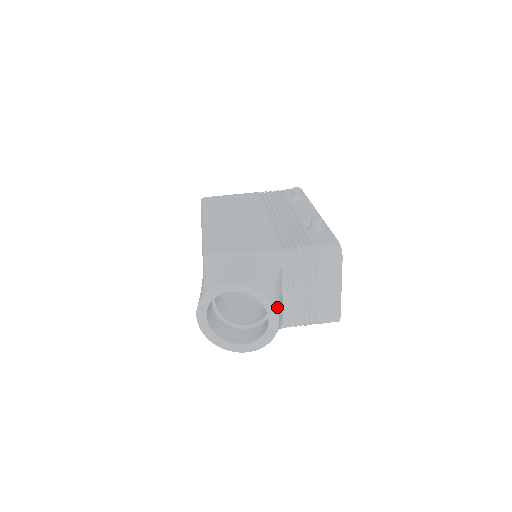
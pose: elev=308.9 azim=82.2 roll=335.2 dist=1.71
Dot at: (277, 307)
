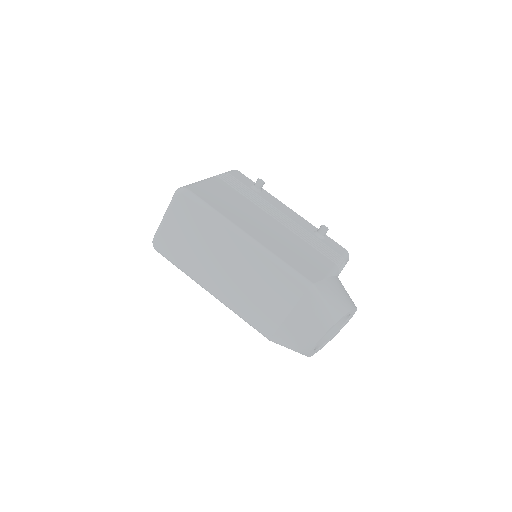
Dot at: occluded
